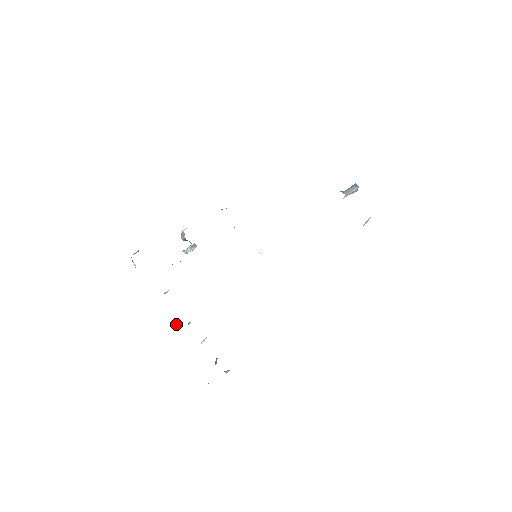
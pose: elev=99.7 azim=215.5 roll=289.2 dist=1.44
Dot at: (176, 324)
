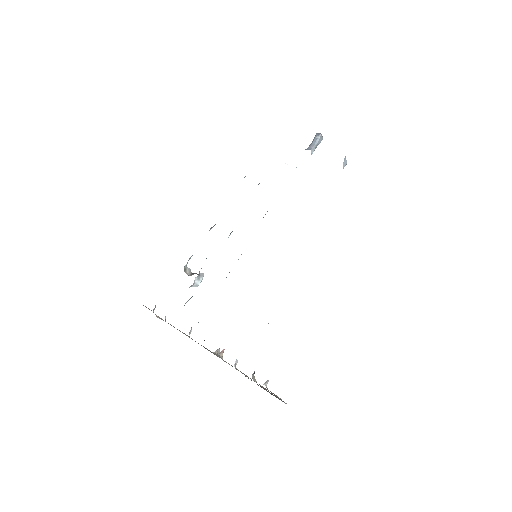
Dot at: occluded
